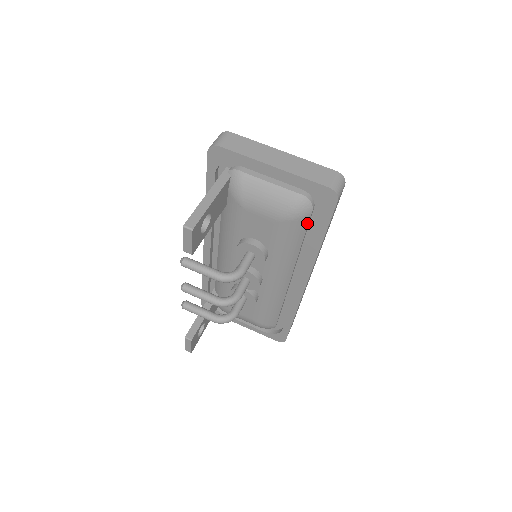
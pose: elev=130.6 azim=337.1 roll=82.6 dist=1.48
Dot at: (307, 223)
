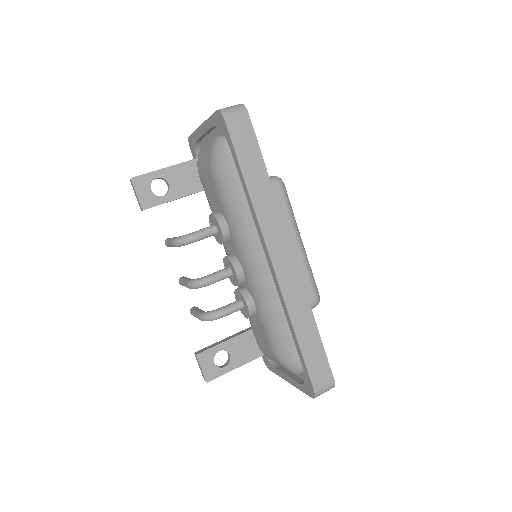
Dot at: (231, 166)
